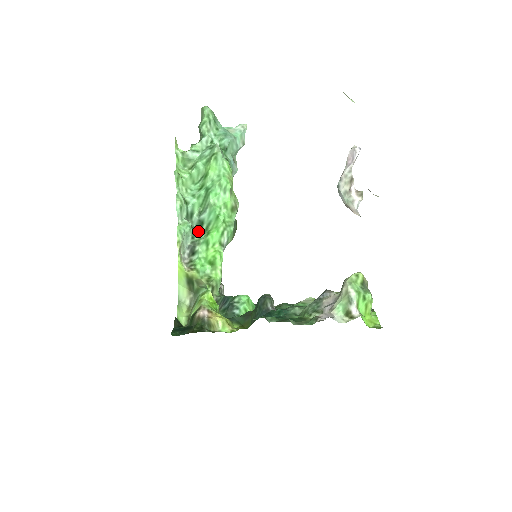
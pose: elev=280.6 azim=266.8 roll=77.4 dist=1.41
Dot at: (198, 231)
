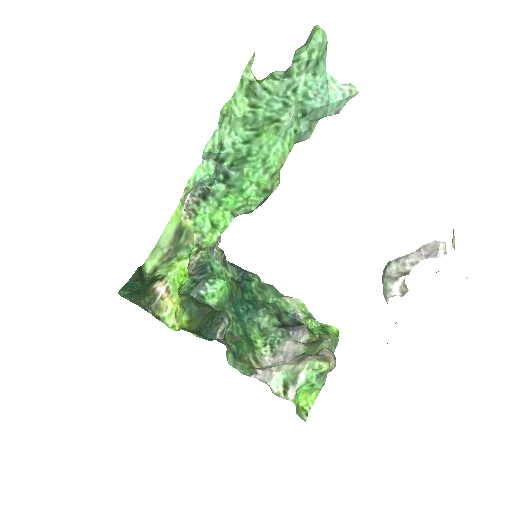
Dot at: (222, 179)
